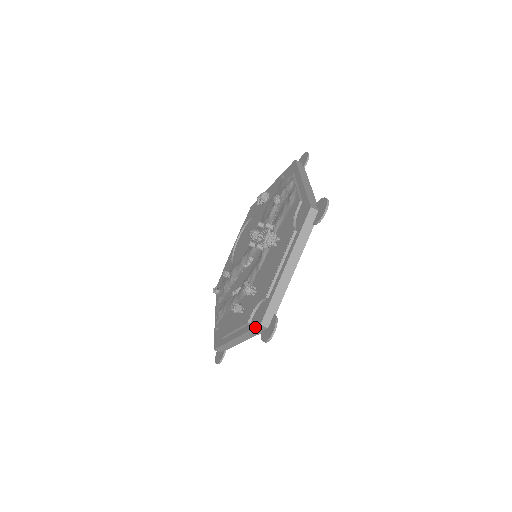
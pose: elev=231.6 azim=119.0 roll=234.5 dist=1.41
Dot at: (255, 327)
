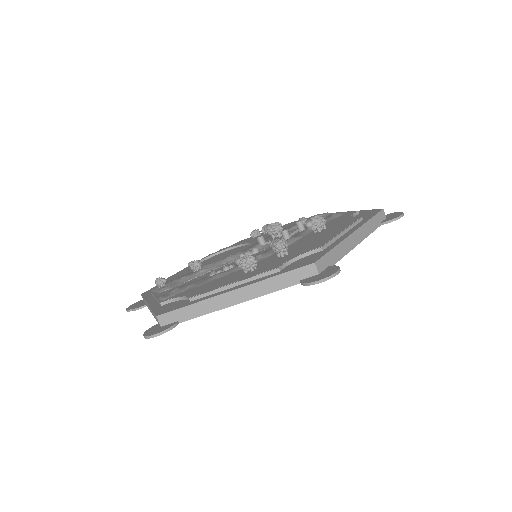
Dot at: (300, 266)
